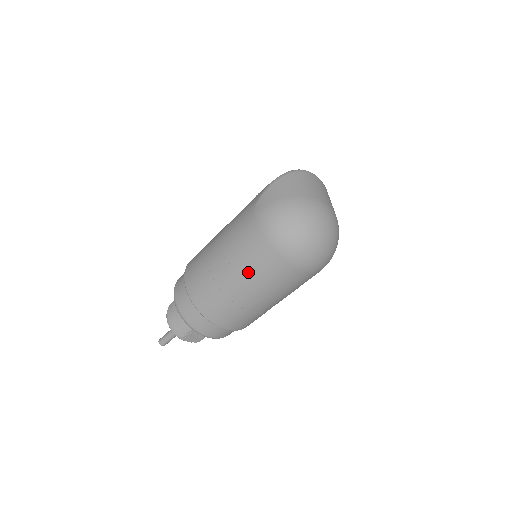
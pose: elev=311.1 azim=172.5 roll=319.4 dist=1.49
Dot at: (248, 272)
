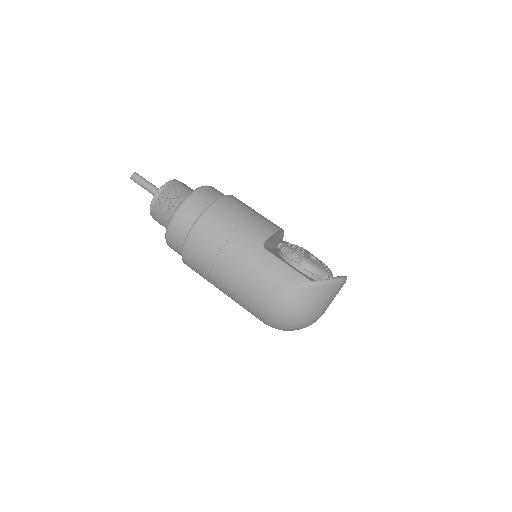
Dot at: (236, 298)
